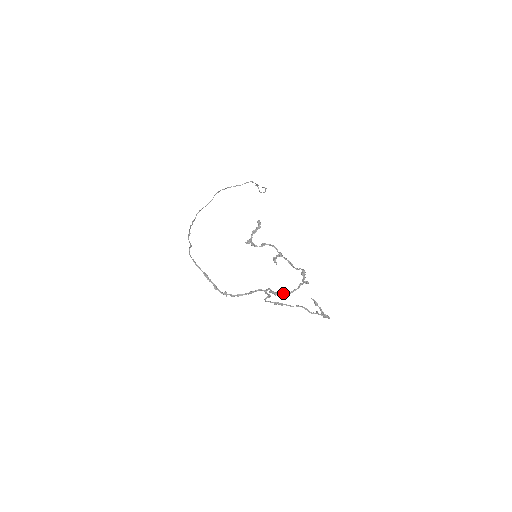
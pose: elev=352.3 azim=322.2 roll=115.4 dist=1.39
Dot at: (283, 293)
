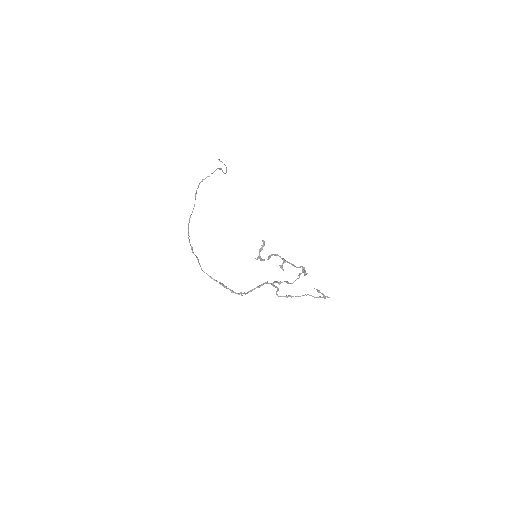
Dot at: (286, 282)
